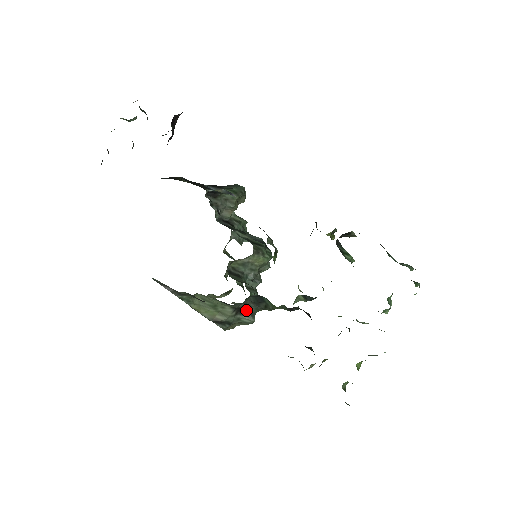
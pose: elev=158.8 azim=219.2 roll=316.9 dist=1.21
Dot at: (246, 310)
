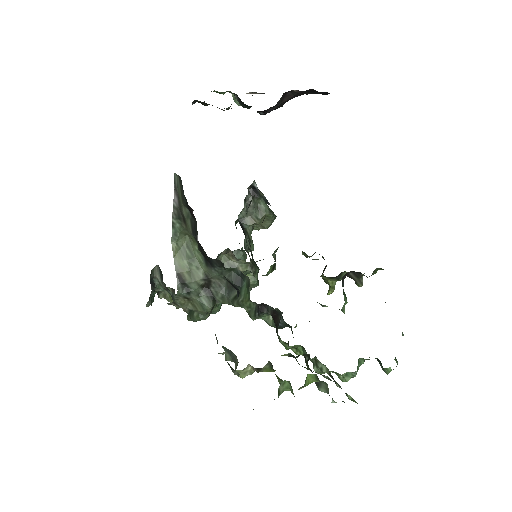
Dot at: (213, 291)
